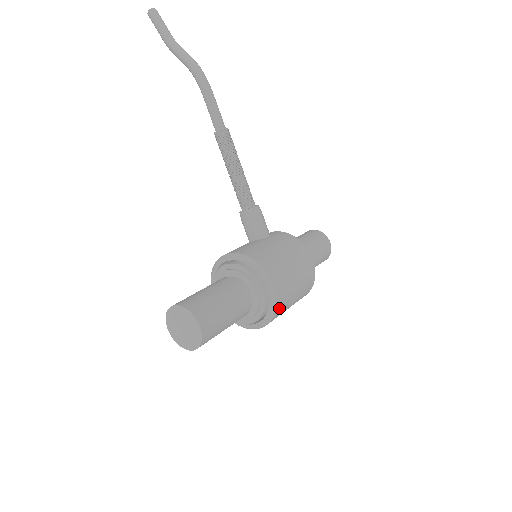
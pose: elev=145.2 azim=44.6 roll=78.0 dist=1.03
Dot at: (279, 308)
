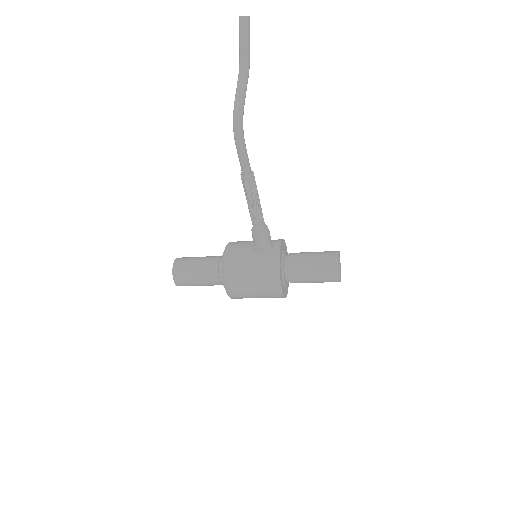
Dot at: (237, 298)
